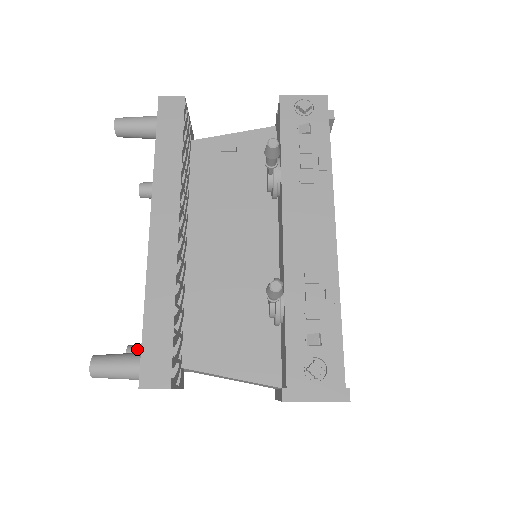
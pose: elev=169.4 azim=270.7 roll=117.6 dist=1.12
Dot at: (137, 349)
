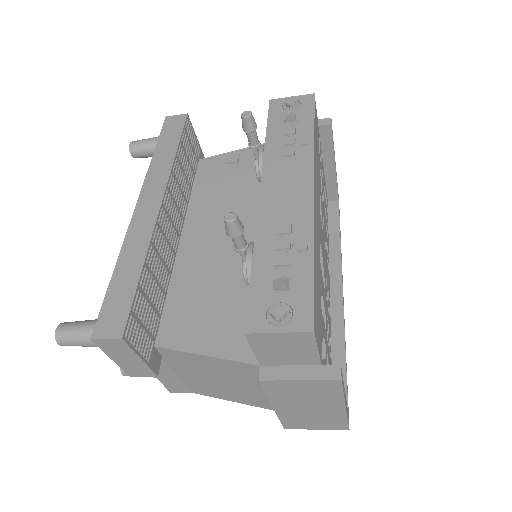
Dot at: occluded
